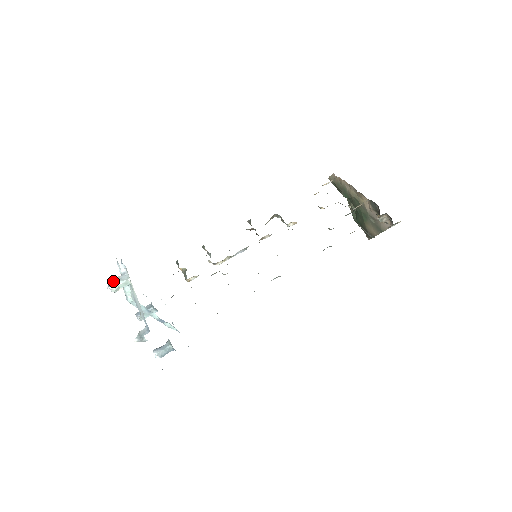
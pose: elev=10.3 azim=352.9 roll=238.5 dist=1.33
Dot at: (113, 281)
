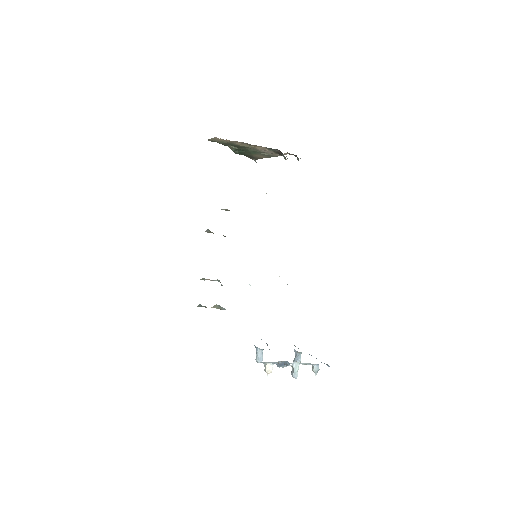
Dot at: (294, 373)
